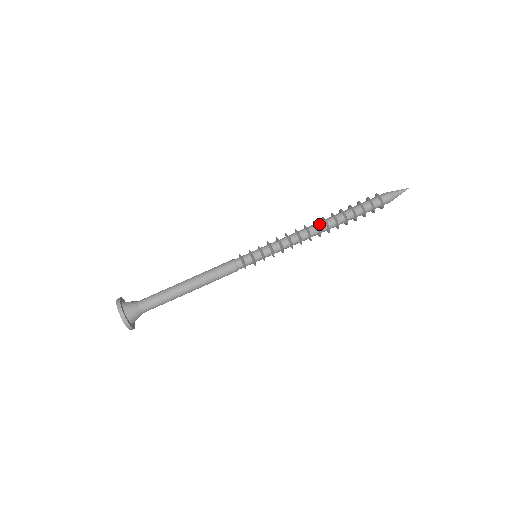
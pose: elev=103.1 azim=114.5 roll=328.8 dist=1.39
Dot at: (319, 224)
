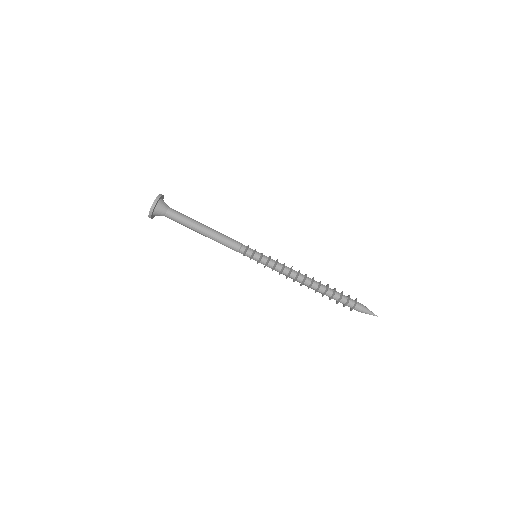
Dot at: (307, 282)
